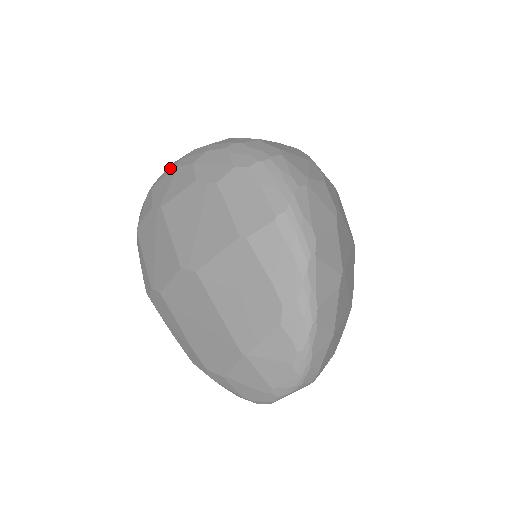
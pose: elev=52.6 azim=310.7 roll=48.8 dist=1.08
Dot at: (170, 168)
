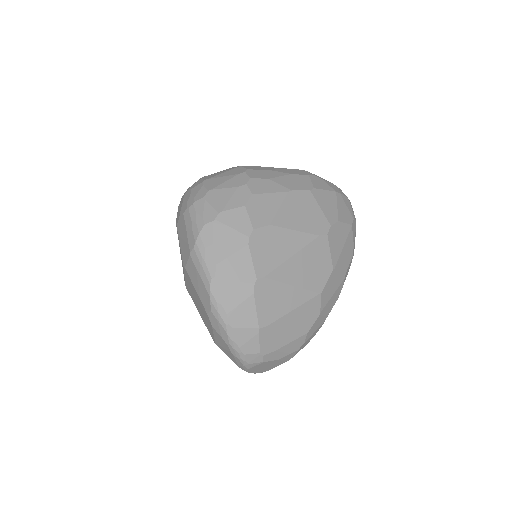
Dot at: occluded
